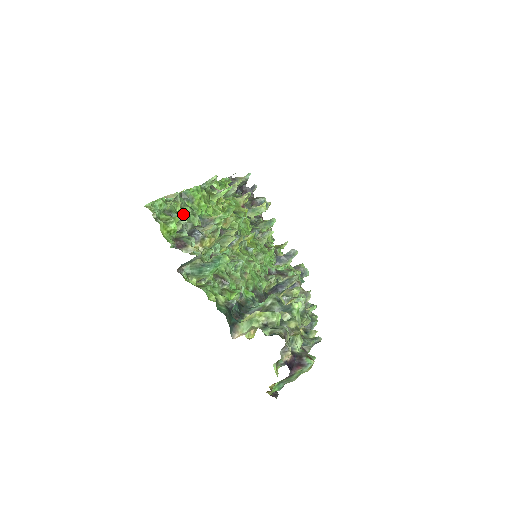
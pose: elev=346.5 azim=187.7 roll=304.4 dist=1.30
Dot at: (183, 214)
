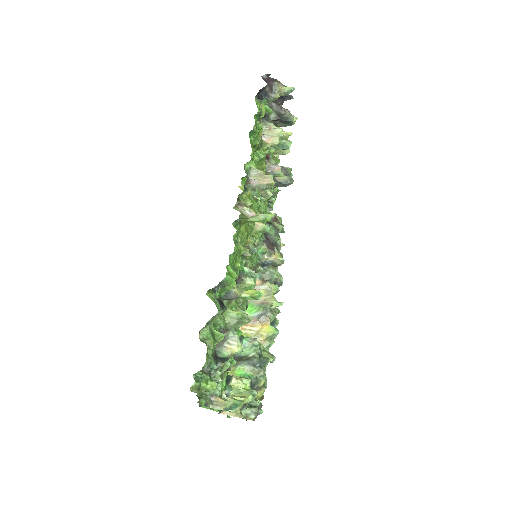
Dot at: (217, 342)
